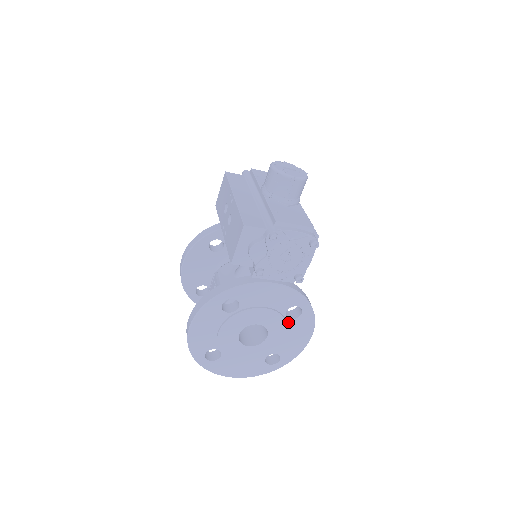
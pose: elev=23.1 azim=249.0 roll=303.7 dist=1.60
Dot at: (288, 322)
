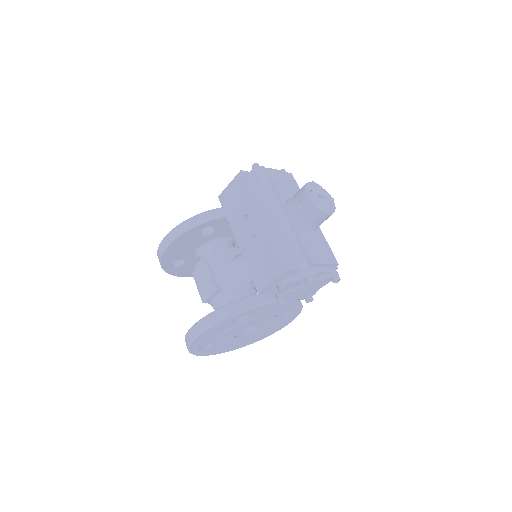
Dot at: (279, 319)
